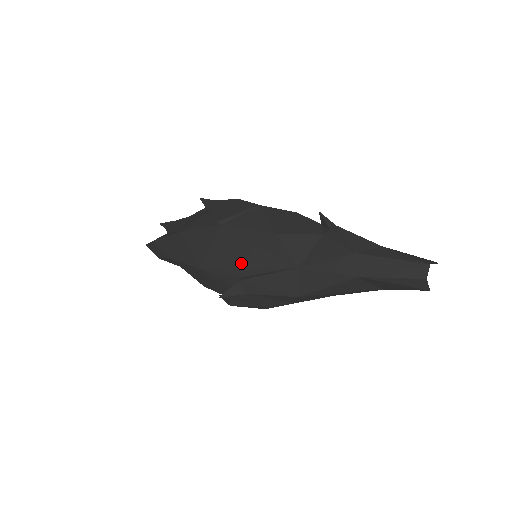
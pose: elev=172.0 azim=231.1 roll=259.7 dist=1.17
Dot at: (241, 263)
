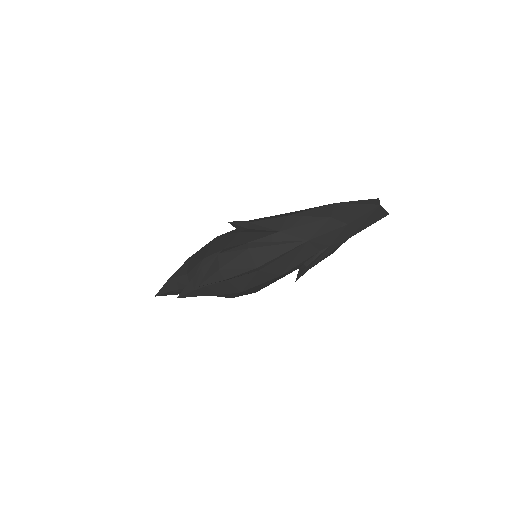
Dot at: occluded
